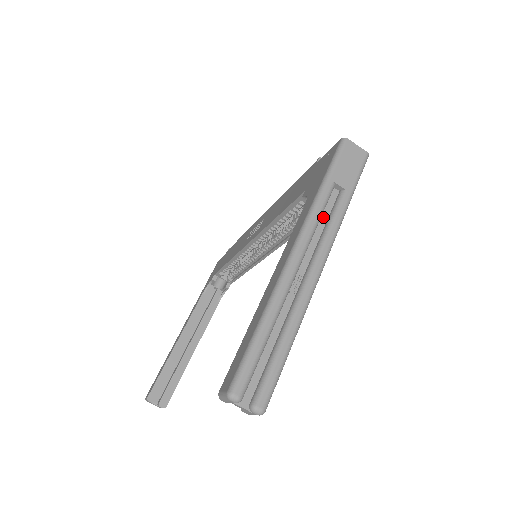
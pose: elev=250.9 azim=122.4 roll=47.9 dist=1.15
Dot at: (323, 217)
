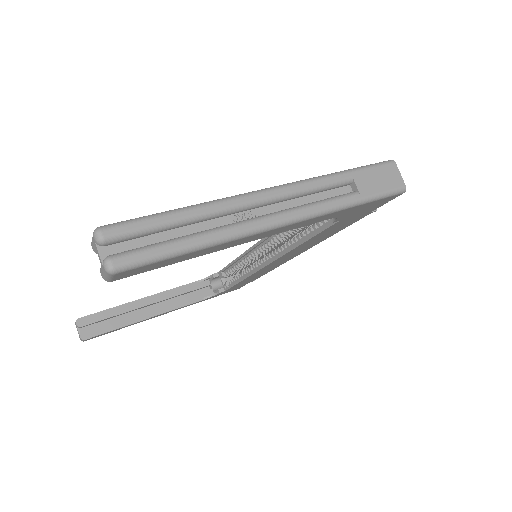
Dot at: (319, 195)
